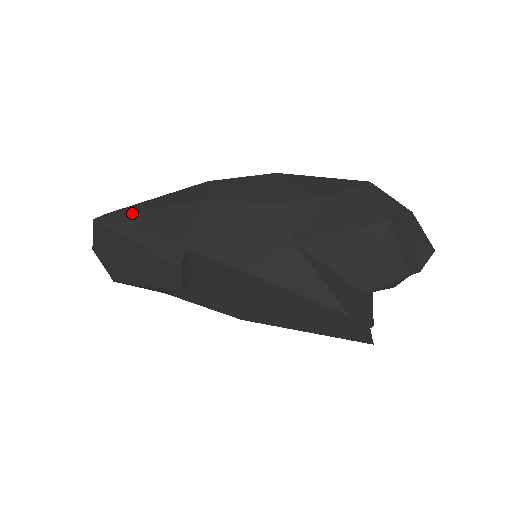
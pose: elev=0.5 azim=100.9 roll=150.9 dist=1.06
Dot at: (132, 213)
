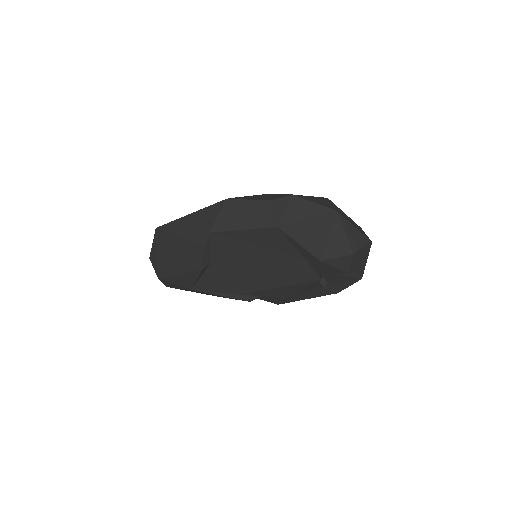
Dot at: (181, 218)
